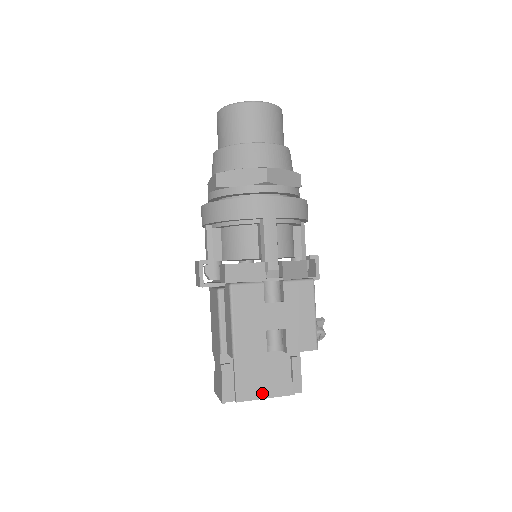
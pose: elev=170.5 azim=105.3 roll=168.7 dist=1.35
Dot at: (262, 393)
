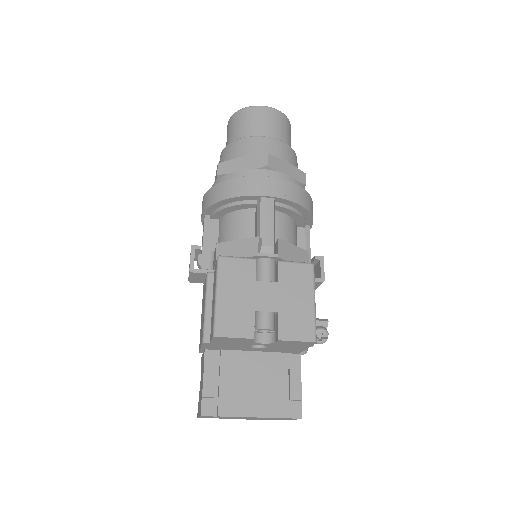
Dot at: (251, 409)
